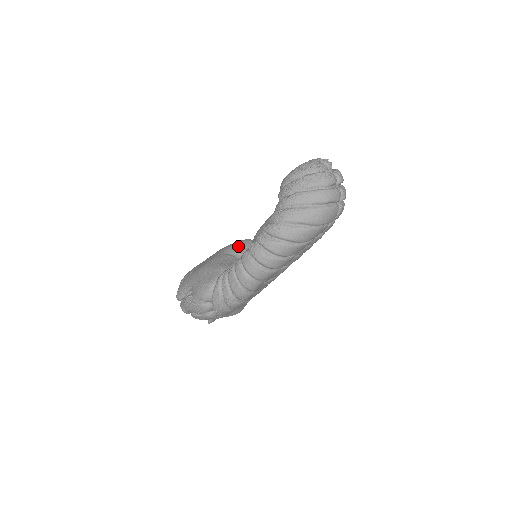
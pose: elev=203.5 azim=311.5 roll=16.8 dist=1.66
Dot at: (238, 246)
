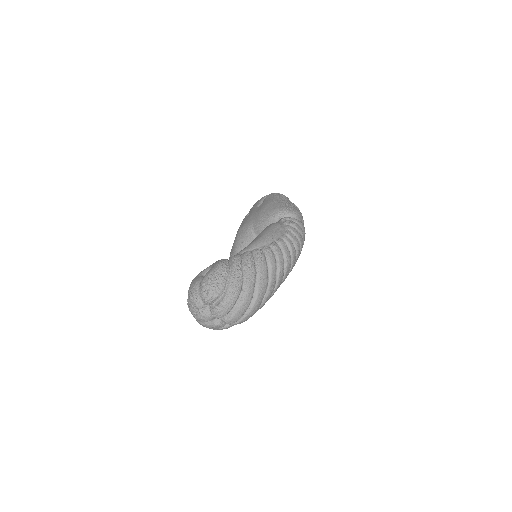
Dot at: (262, 224)
